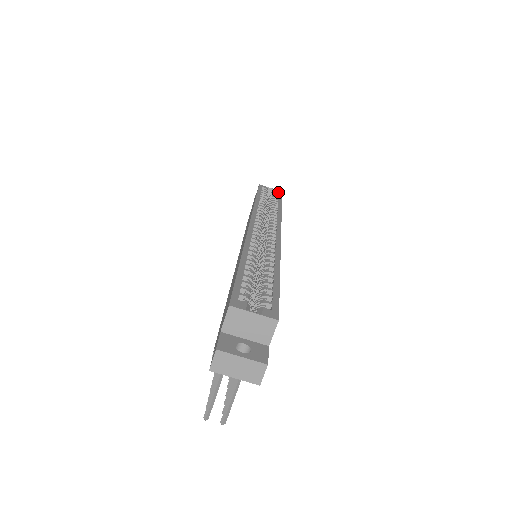
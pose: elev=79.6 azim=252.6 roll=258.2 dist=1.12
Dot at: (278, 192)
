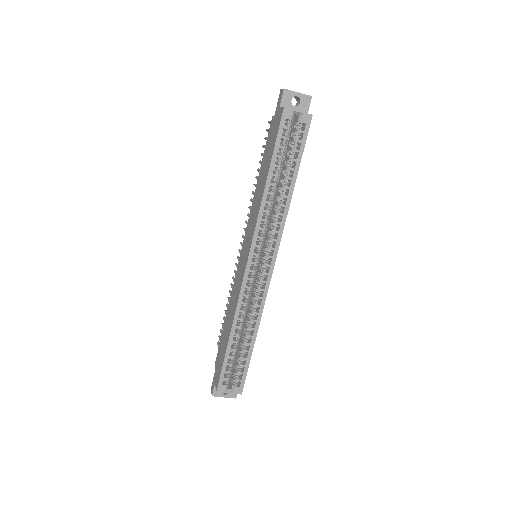
Dot at: (305, 123)
